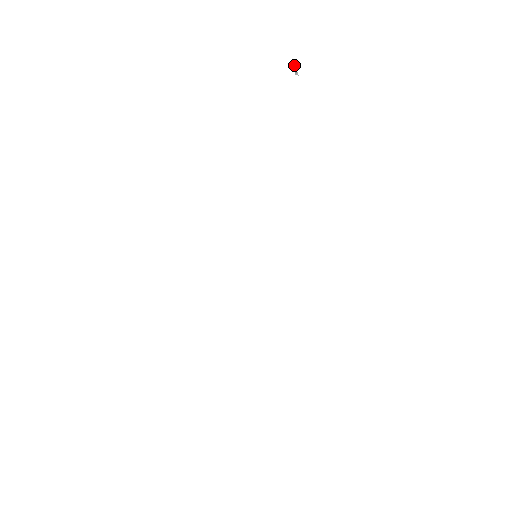
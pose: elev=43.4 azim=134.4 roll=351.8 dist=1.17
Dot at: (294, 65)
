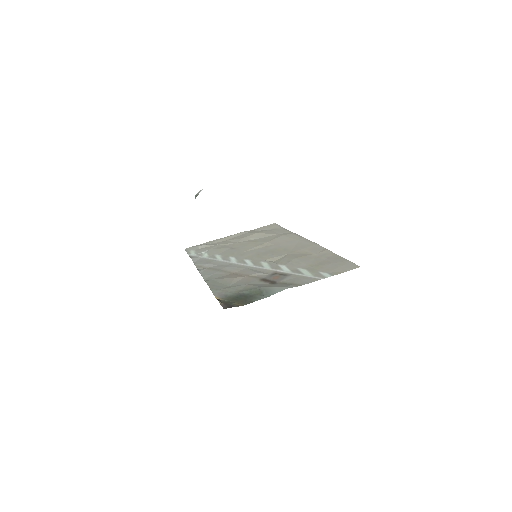
Dot at: (195, 196)
